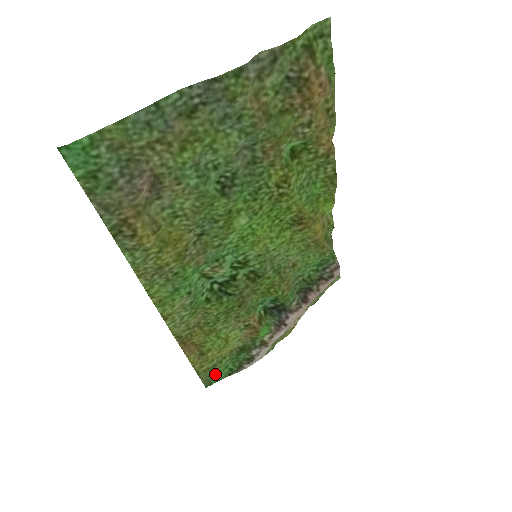
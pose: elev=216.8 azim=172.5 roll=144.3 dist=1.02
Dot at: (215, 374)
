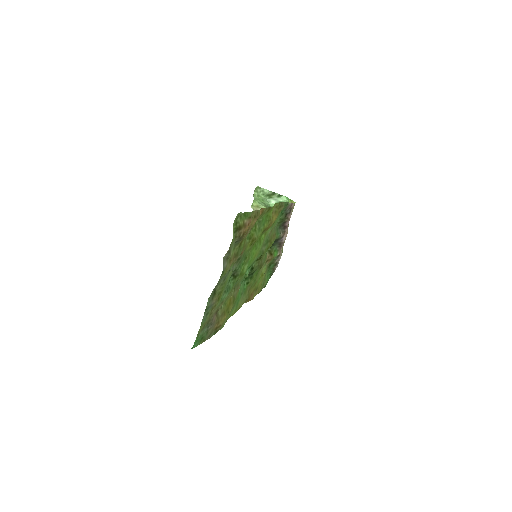
Dot at: (265, 284)
